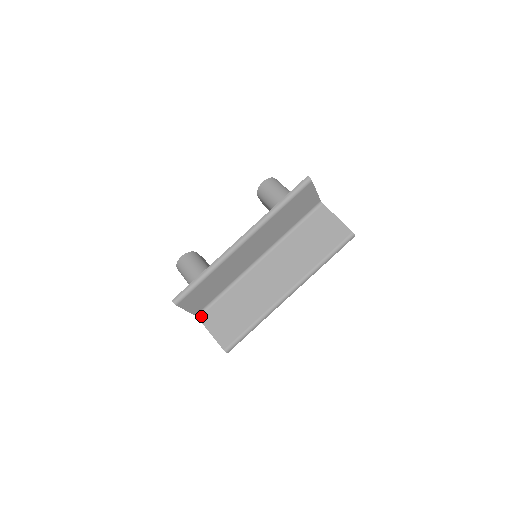
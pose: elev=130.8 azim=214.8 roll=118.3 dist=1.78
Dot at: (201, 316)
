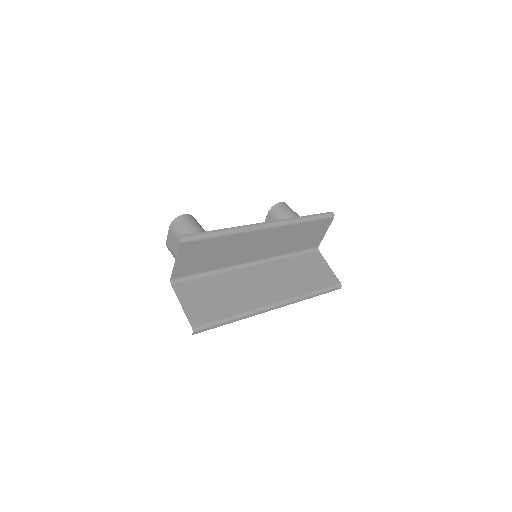
Dot at: (176, 283)
